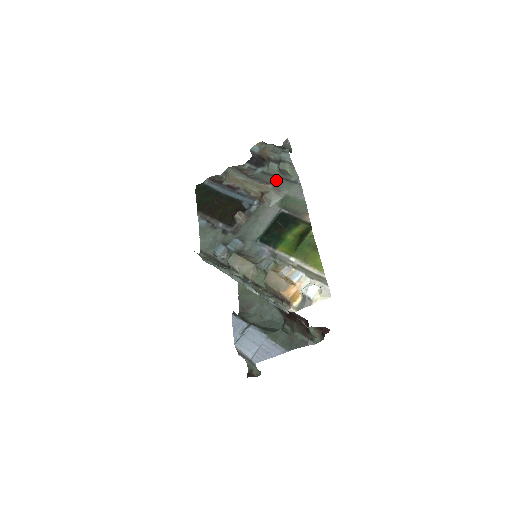
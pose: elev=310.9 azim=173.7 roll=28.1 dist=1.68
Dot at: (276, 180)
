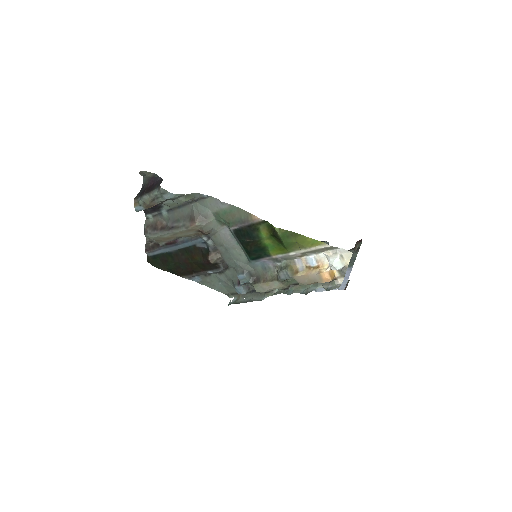
Dot at: (188, 209)
